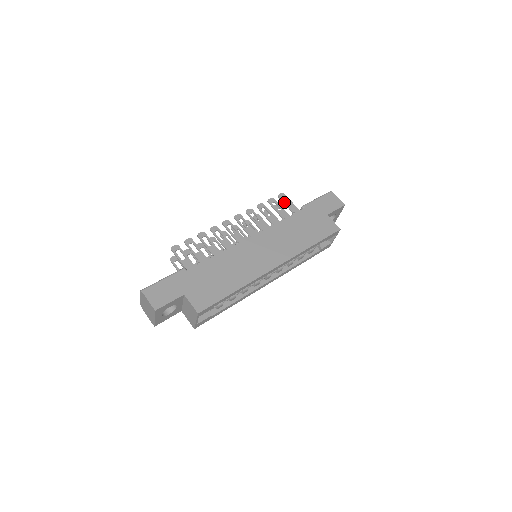
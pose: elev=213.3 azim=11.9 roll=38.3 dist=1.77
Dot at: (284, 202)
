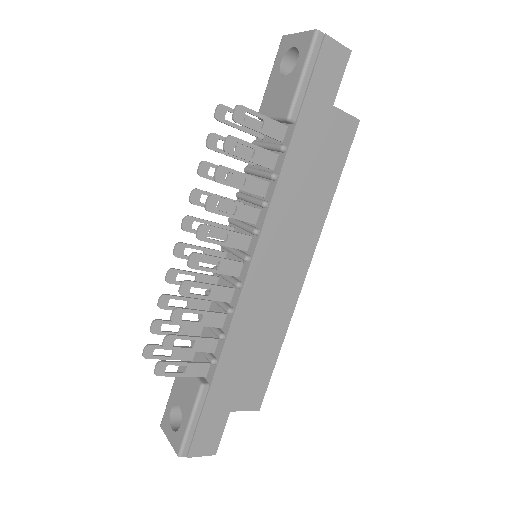
Dot at: (251, 128)
